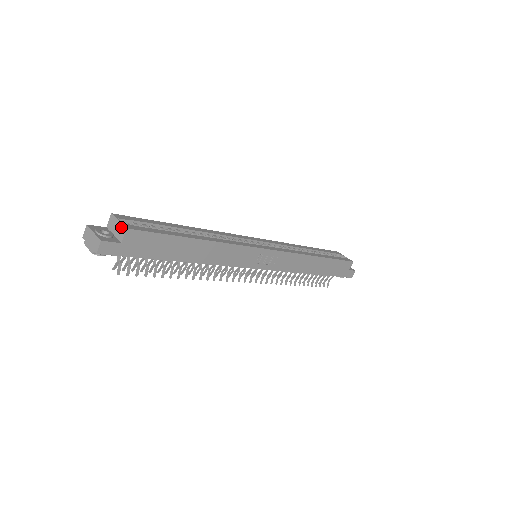
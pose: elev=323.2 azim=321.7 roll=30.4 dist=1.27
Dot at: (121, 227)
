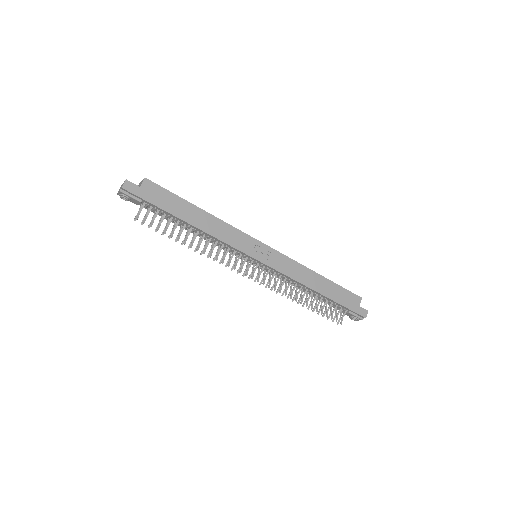
Dot at: (142, 181)
